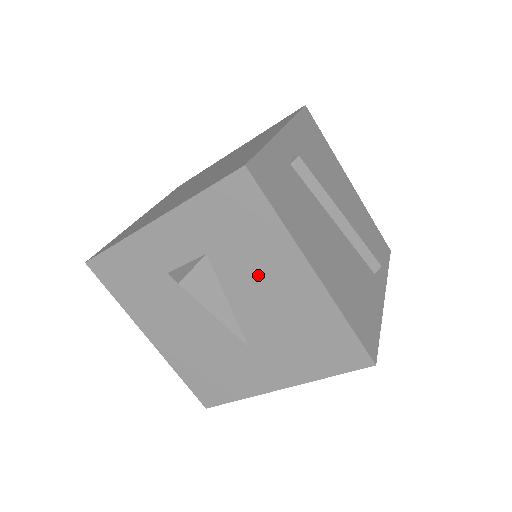
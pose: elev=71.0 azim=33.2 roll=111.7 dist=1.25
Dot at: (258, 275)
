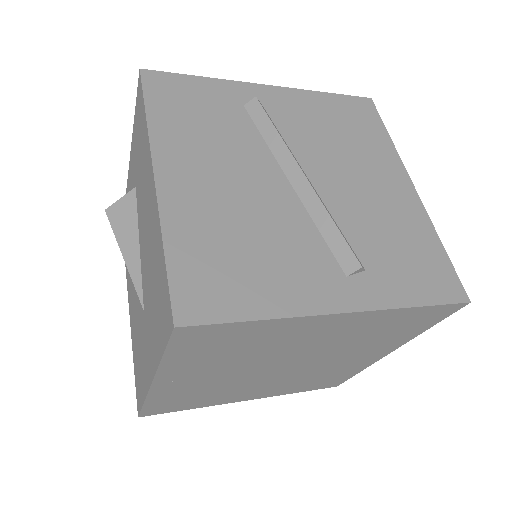
Dot at: (144, 199)
